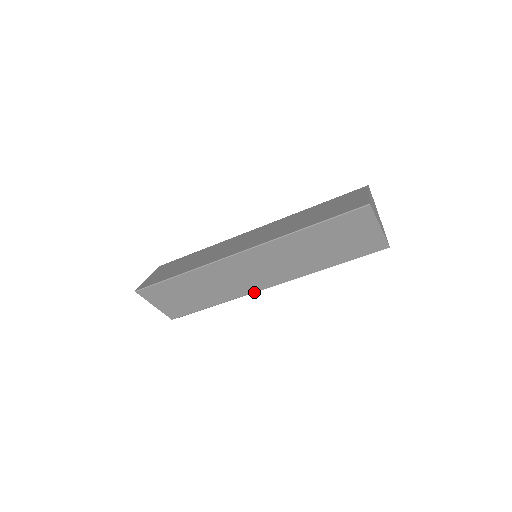
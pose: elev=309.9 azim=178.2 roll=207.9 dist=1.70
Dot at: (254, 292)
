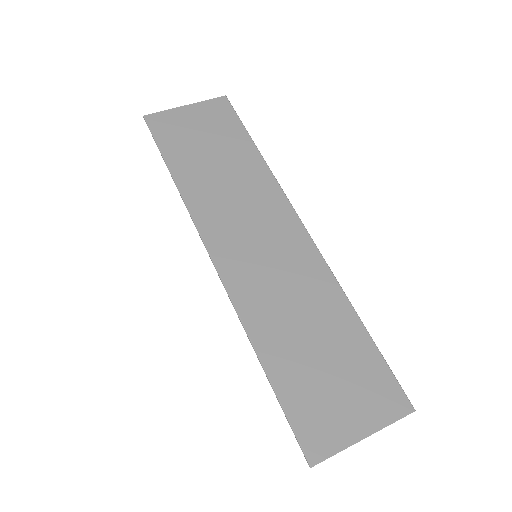
Dot at: occluded
